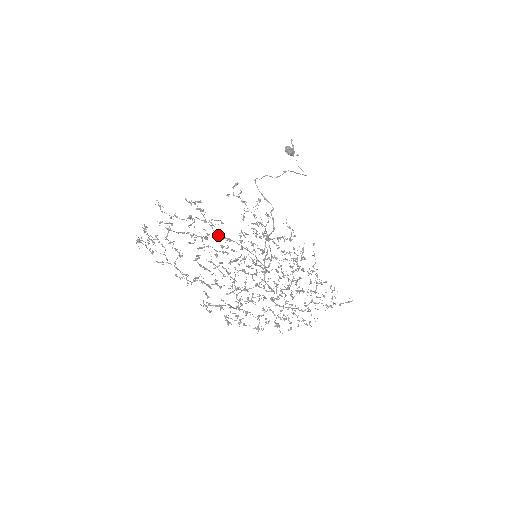
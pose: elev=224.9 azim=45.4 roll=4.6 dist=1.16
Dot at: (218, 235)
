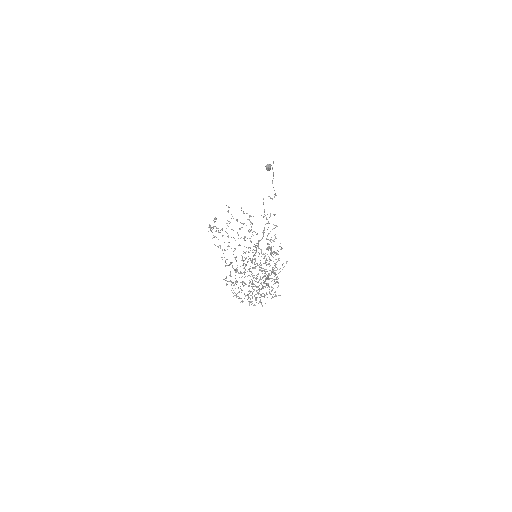
Dot at: (250, 240)
